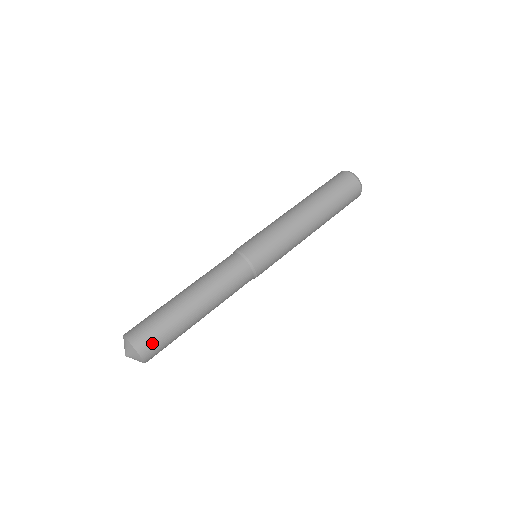
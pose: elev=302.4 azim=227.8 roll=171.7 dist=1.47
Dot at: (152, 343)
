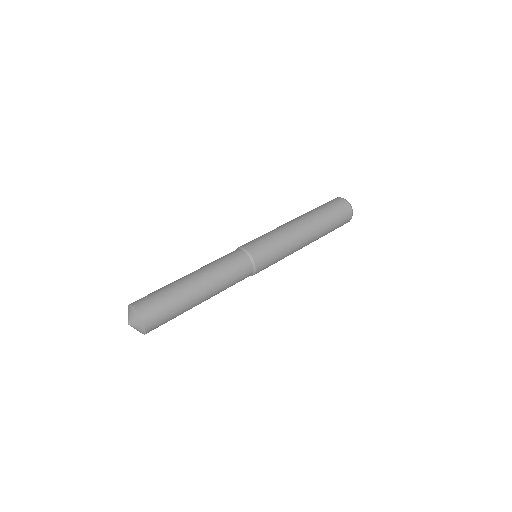
Dot at: (158, 320)
